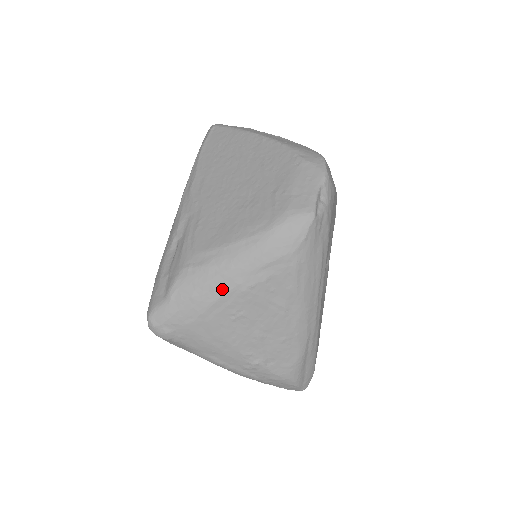
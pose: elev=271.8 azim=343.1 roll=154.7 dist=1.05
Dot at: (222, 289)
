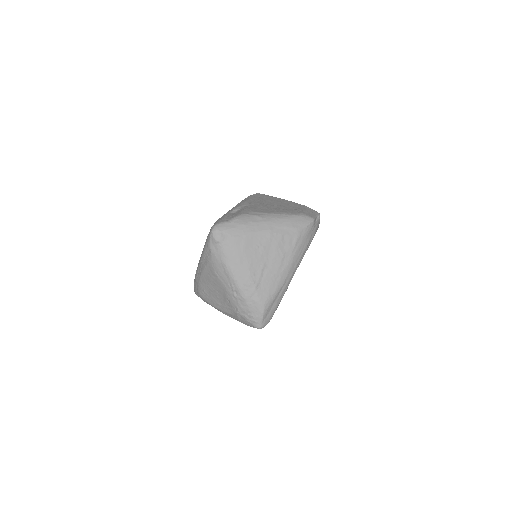
Dot at: (261, 228)
